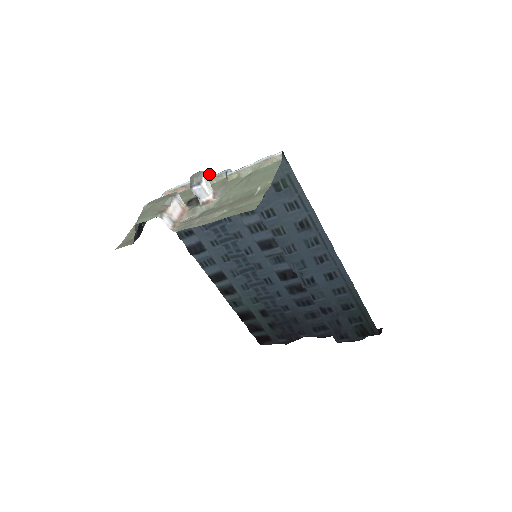
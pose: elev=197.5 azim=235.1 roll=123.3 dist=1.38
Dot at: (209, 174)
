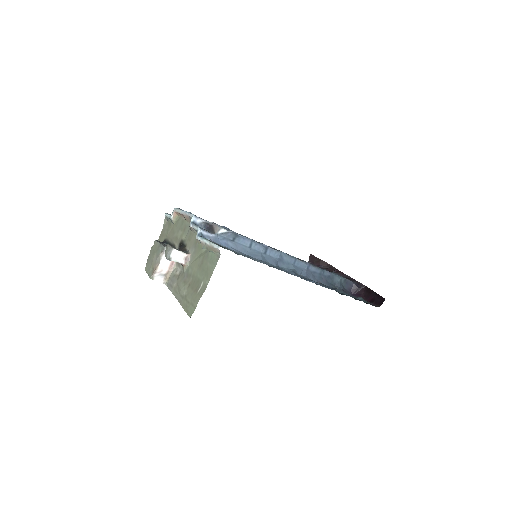
Dot at: (192, 218)
